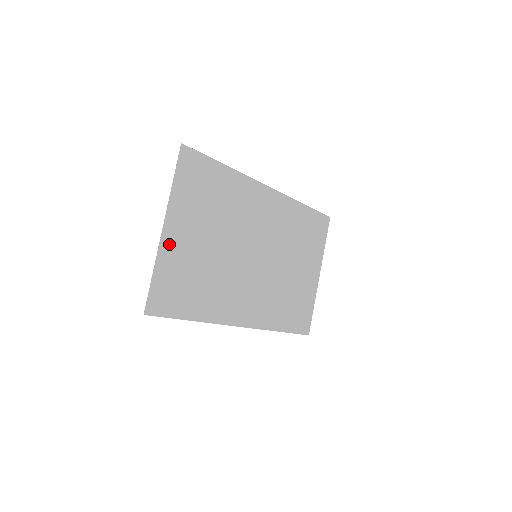
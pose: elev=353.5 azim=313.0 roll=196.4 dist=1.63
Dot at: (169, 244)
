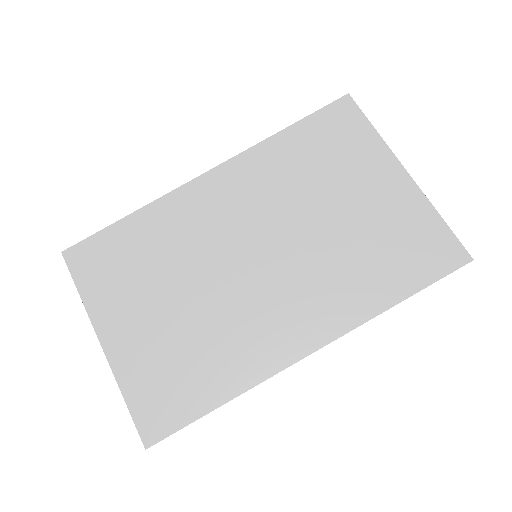
Dot at: (121, 353)
